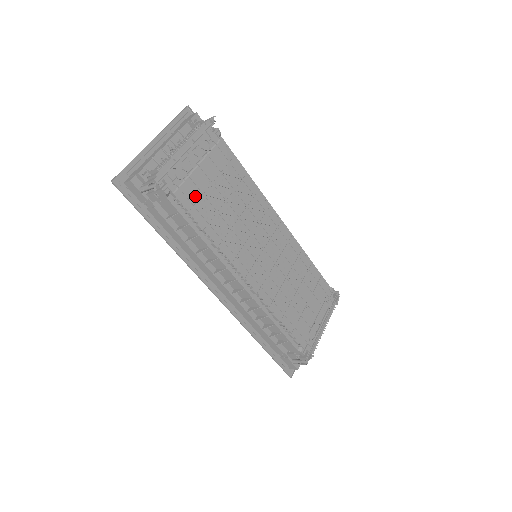
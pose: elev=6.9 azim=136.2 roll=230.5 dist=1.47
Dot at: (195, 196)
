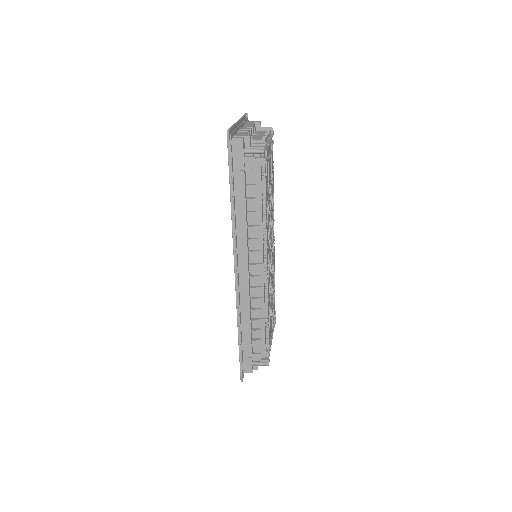
Dot at: (267, 178)
